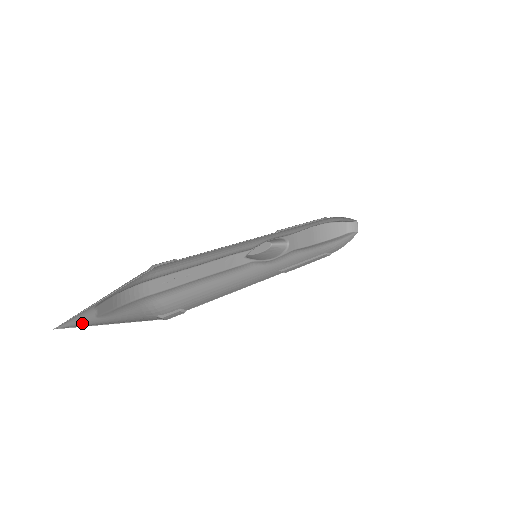
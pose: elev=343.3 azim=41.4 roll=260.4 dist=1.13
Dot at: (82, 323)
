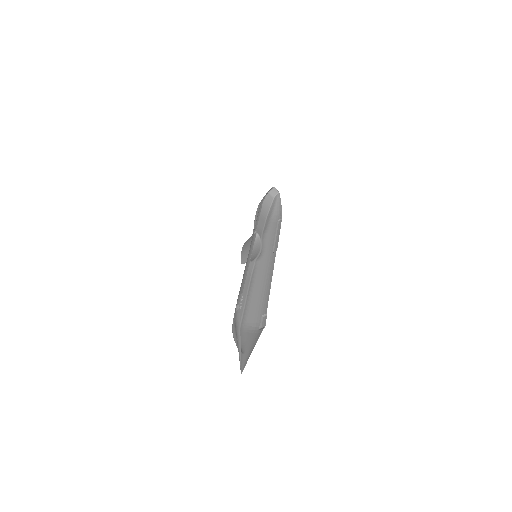
Dot at: (244, 361)
